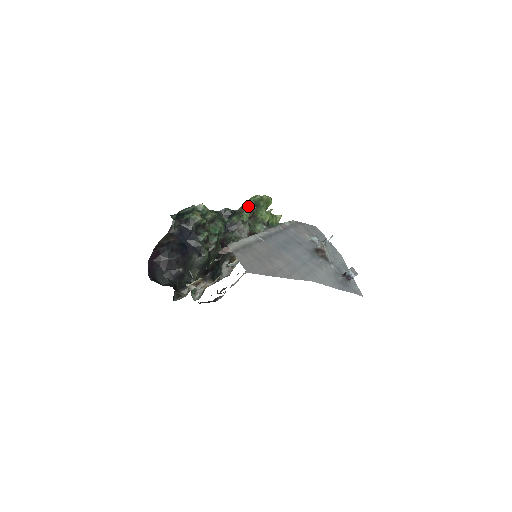
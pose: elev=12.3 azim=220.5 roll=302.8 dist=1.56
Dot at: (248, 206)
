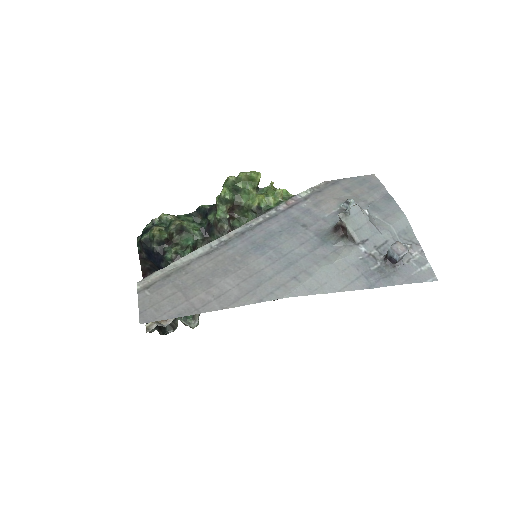
Dot at: (219, 197)
